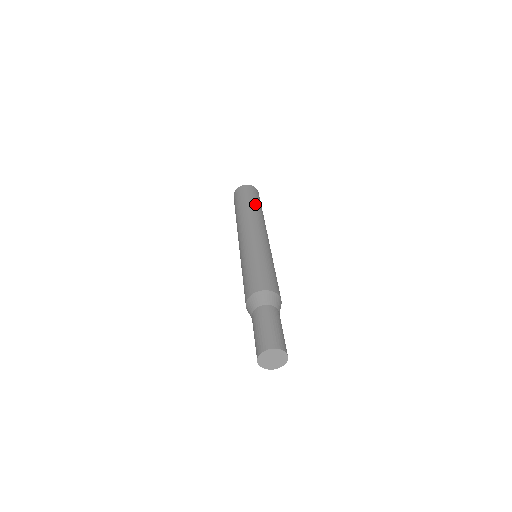
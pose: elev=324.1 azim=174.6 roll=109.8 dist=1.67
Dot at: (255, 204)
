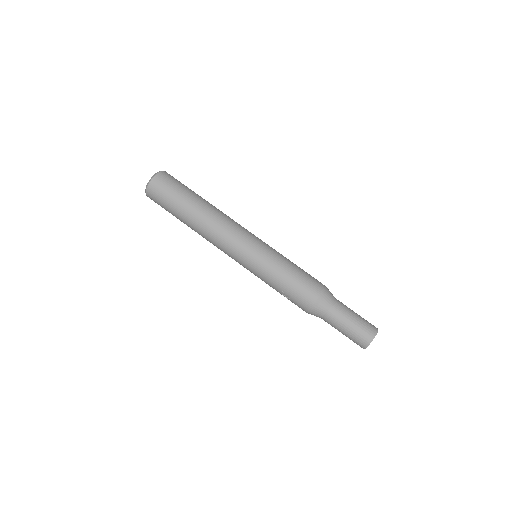
Dot at: (200, 196)
